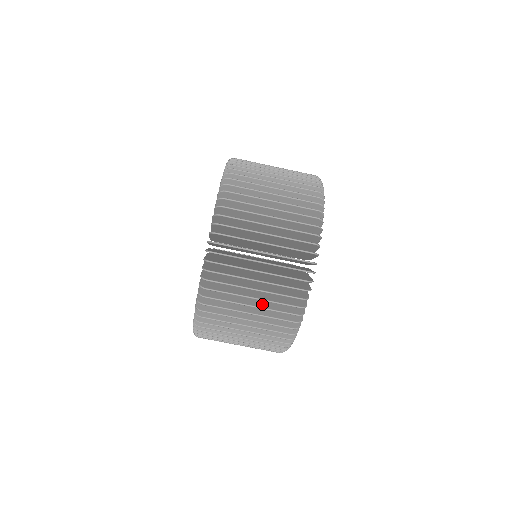
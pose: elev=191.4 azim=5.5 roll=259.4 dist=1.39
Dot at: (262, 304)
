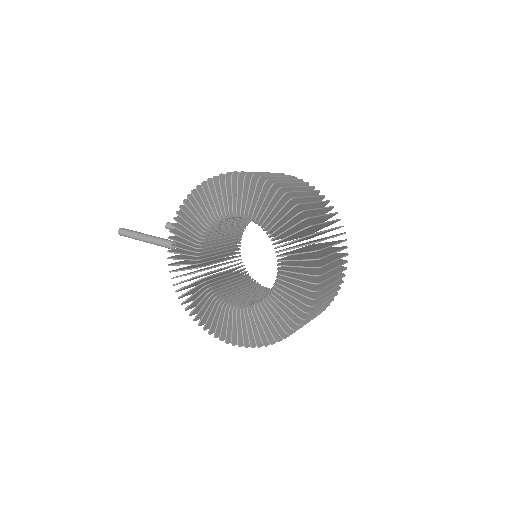
Dot at: occluded
